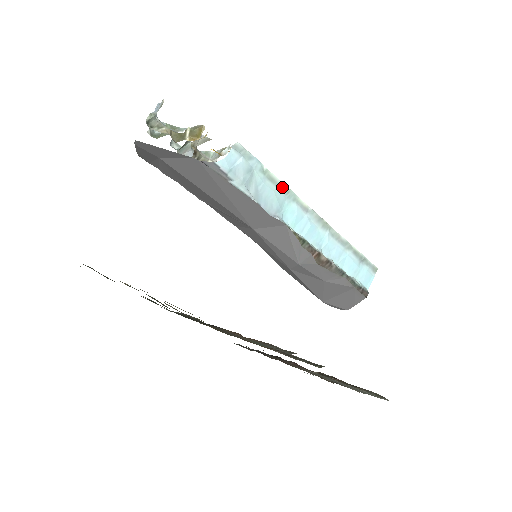
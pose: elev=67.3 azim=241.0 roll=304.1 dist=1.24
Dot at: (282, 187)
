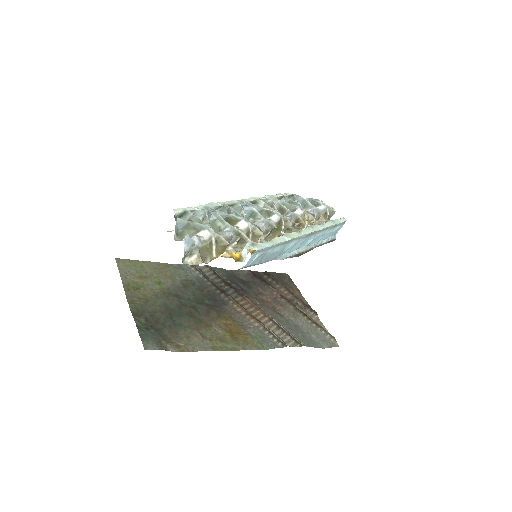
Dot at: (285, 242)
